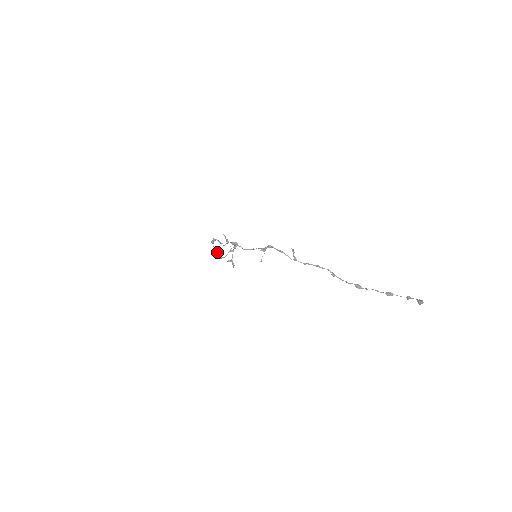
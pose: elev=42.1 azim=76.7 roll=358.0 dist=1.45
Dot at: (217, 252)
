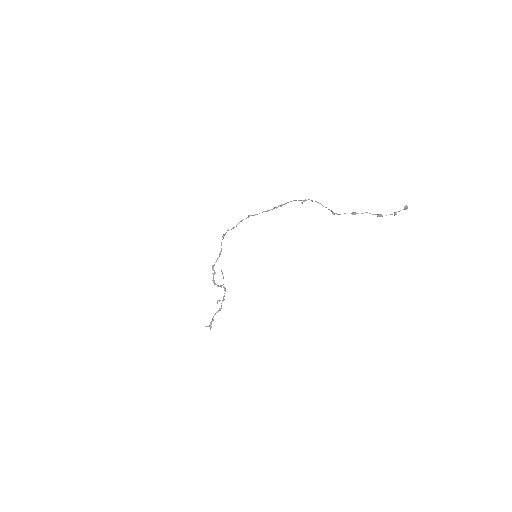
Dot at: occluded
